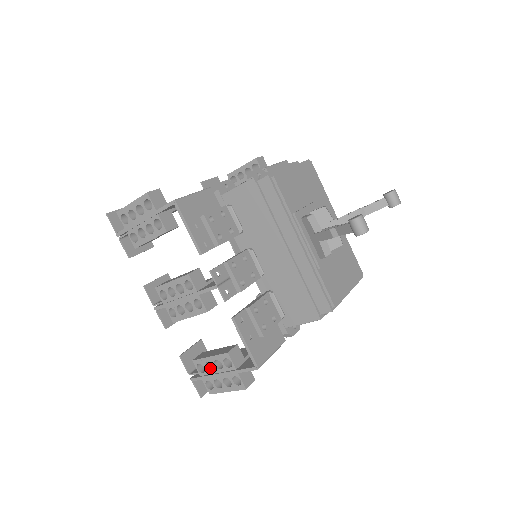
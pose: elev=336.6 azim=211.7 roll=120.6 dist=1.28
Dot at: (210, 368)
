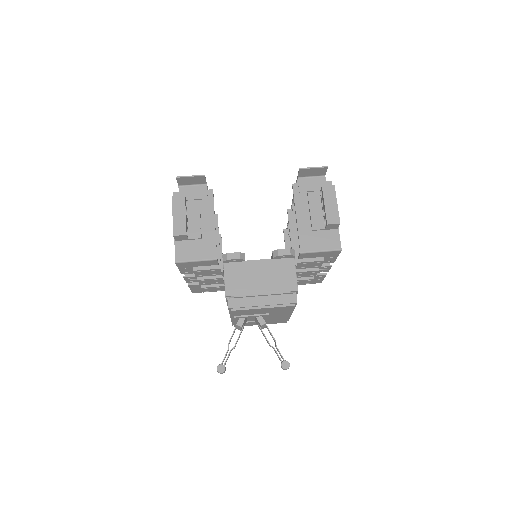
Dot at: occluded
